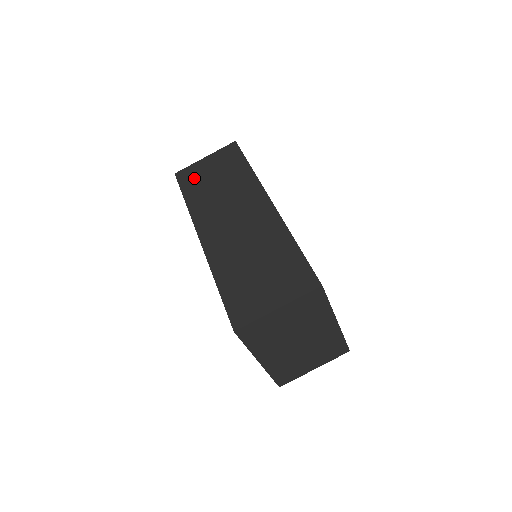
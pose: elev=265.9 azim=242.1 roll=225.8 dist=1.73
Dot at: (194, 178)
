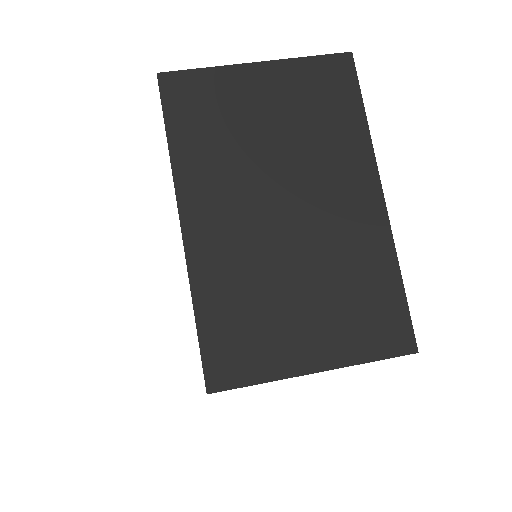
Dot at: occluded
